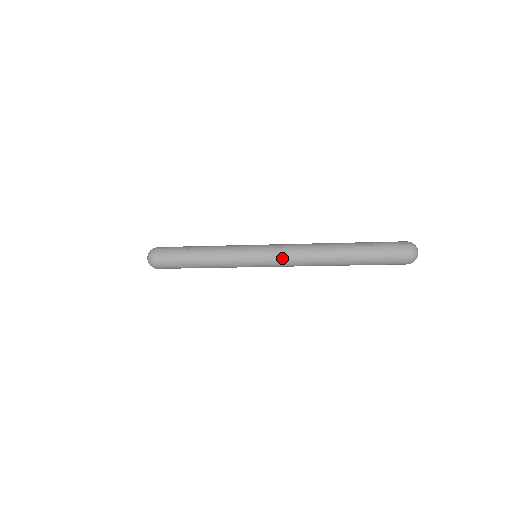
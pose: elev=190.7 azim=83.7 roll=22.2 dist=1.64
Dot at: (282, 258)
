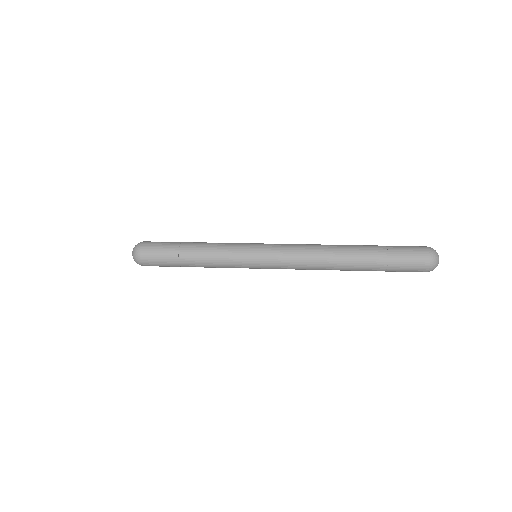
Dot at: (286, 254)
